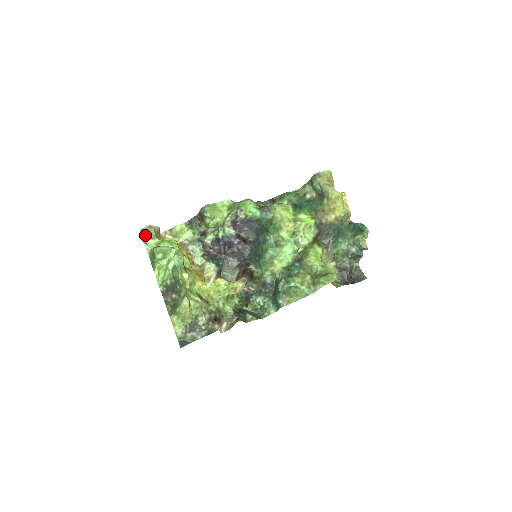
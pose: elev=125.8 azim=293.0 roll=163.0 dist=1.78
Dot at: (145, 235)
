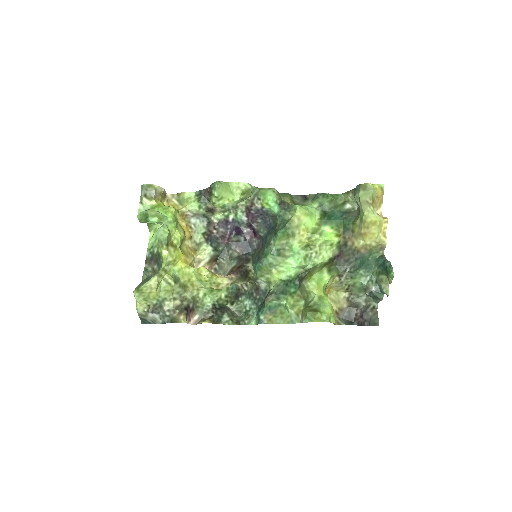
Dot at: (144, 193)
